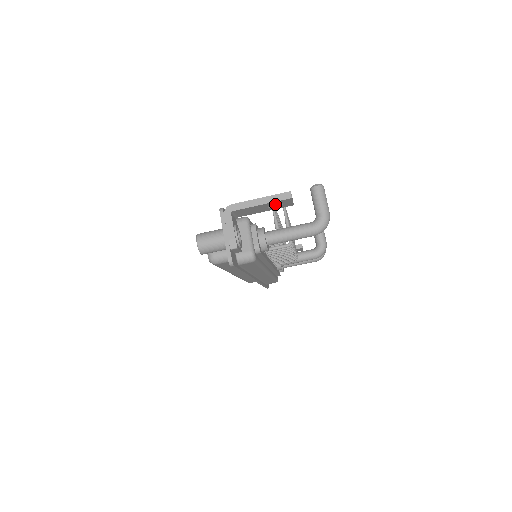
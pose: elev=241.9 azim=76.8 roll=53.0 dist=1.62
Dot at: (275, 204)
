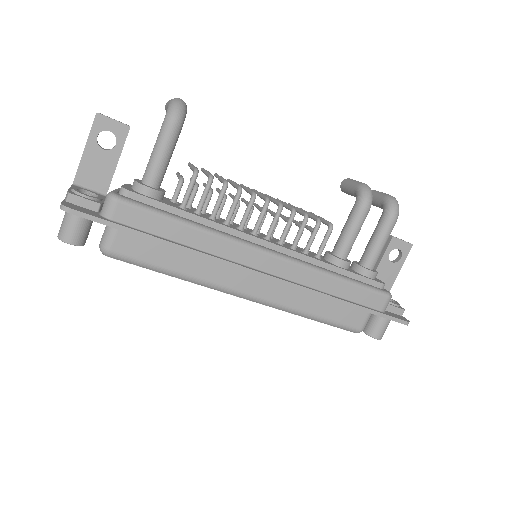
Dot at: (116, 144)
